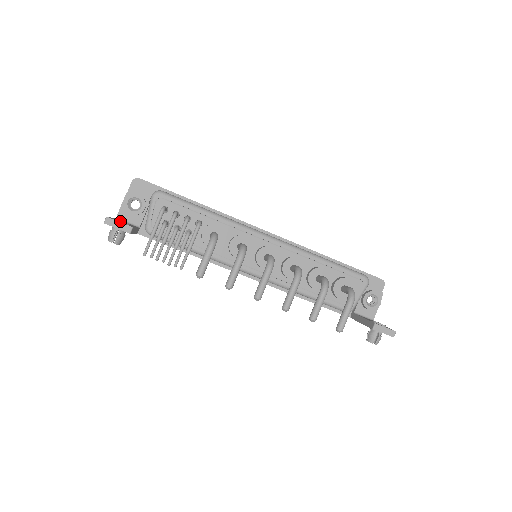
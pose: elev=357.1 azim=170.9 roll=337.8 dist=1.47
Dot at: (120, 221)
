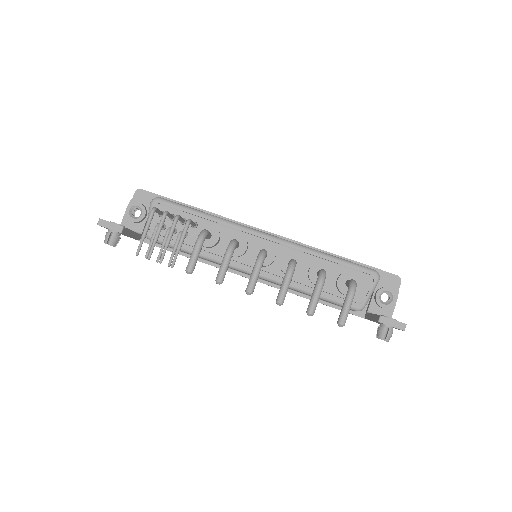
Dot at: (114, 223)
